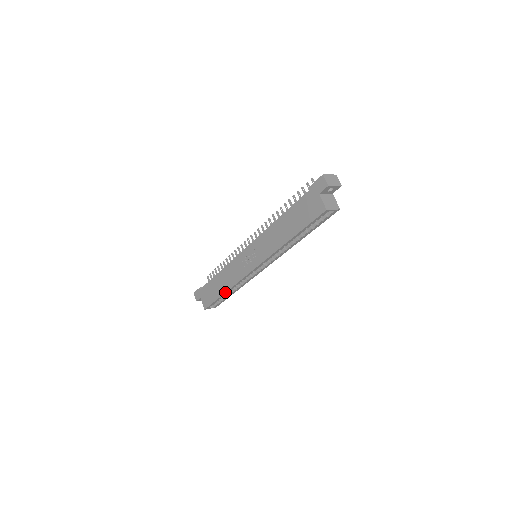
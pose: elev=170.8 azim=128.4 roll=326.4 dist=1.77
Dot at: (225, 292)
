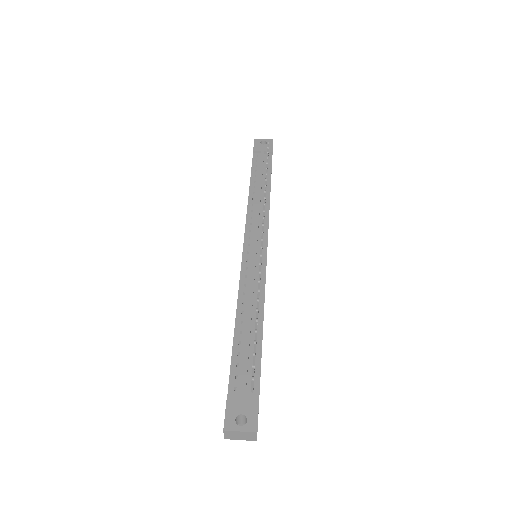
Dot at: occluded
